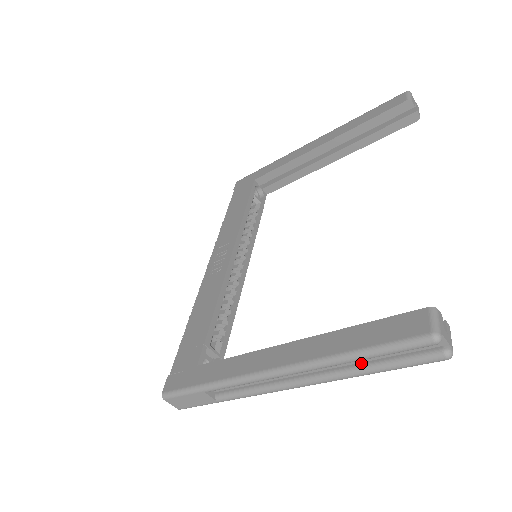
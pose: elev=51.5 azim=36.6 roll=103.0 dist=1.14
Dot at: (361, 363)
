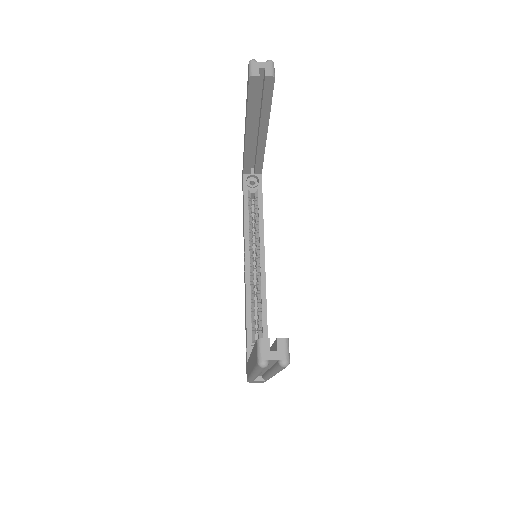
Dot at: (272, 367)
